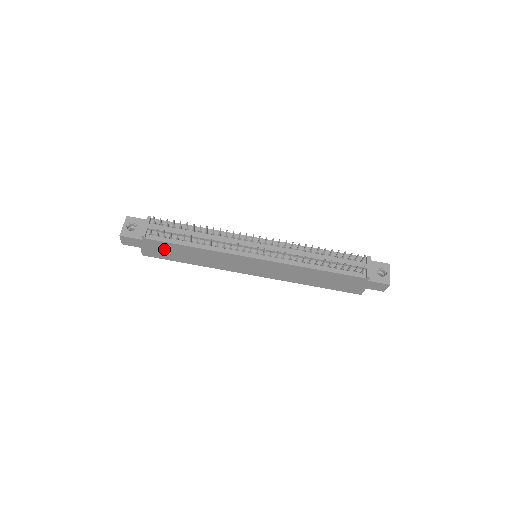
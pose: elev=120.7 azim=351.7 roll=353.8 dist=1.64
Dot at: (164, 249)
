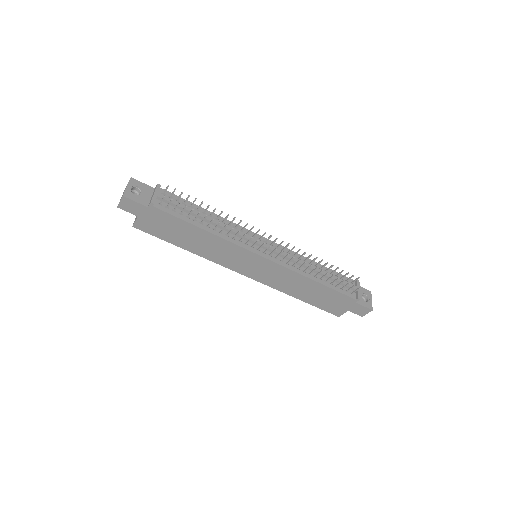
Dot at: (166, 224)
